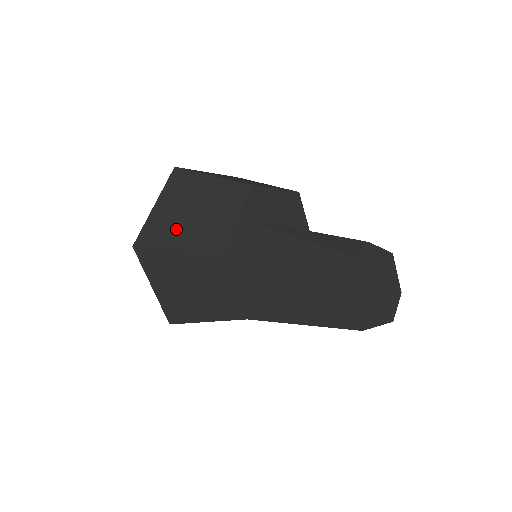
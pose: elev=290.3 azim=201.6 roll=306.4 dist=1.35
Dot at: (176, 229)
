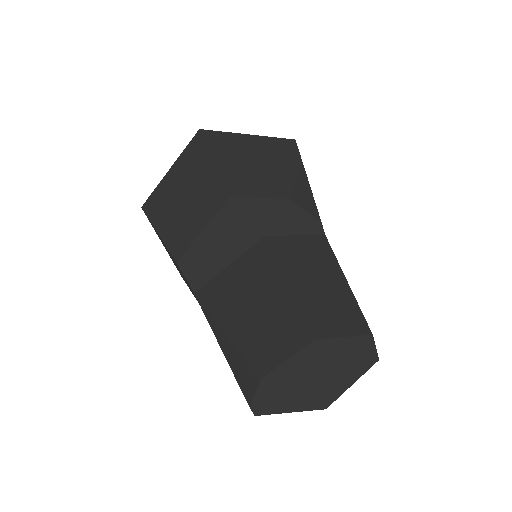
Dot at: occluded
